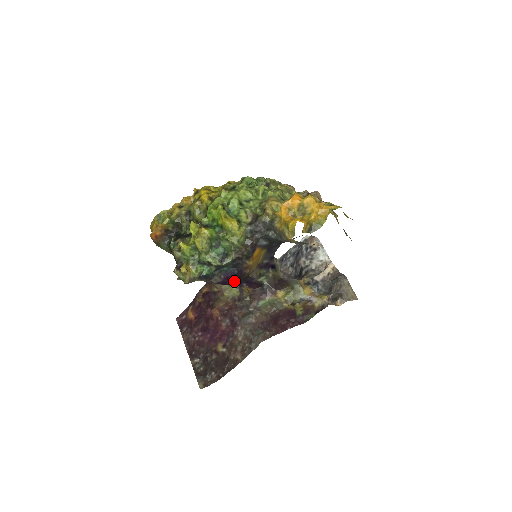
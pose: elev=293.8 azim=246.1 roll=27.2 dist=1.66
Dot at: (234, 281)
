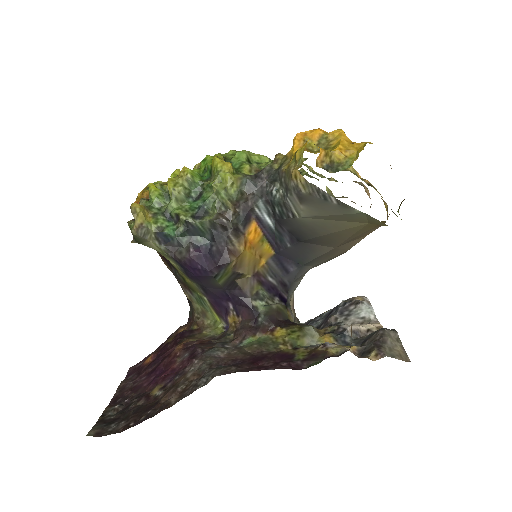
Dot at: (209, 270)
